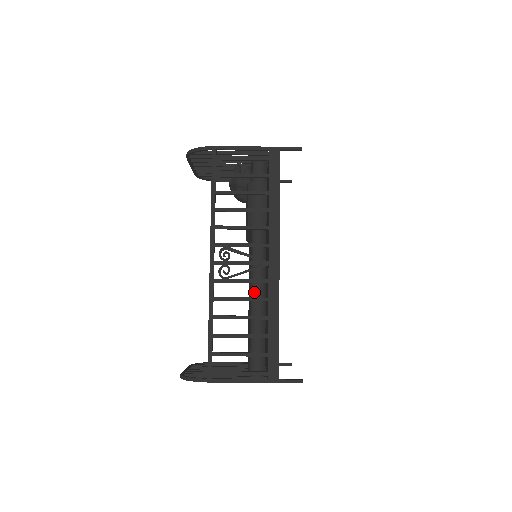
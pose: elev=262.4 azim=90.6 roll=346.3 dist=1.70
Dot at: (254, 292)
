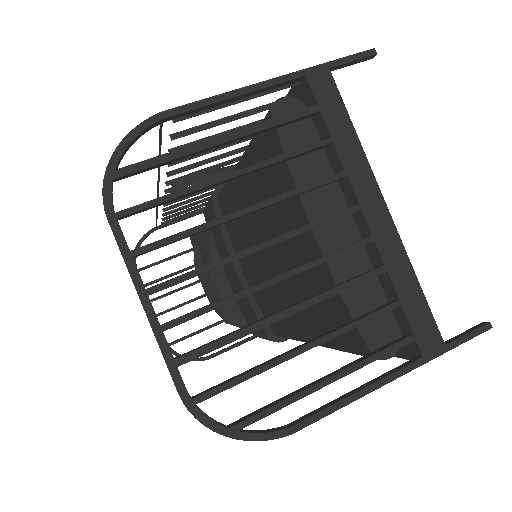
Dot at: occluded
